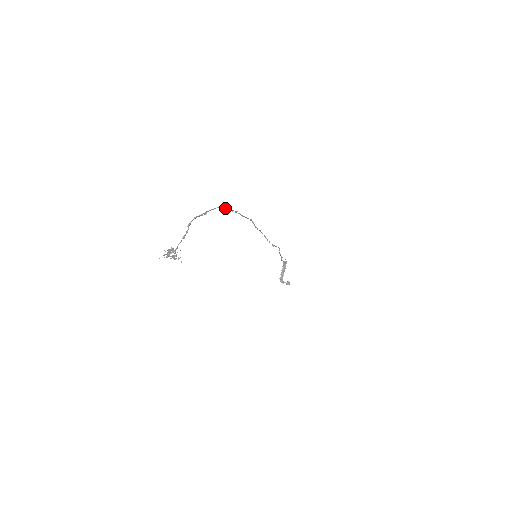
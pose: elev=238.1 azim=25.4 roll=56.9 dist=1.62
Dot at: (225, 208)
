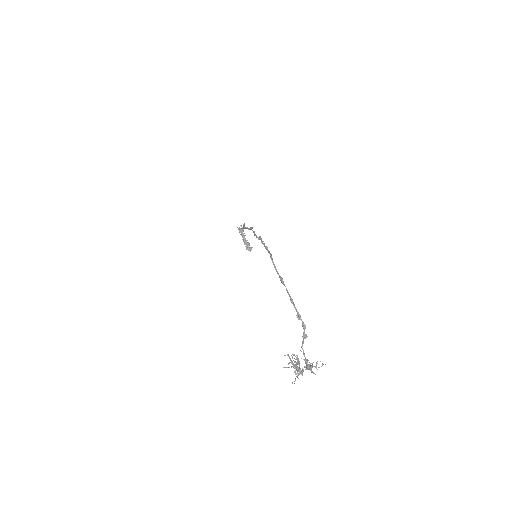
Dot at: (267, 249)
